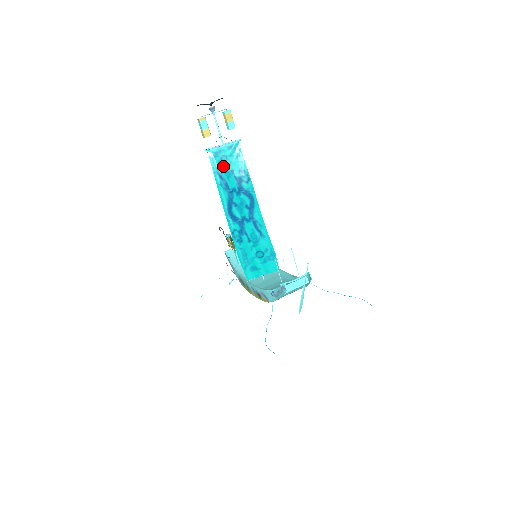
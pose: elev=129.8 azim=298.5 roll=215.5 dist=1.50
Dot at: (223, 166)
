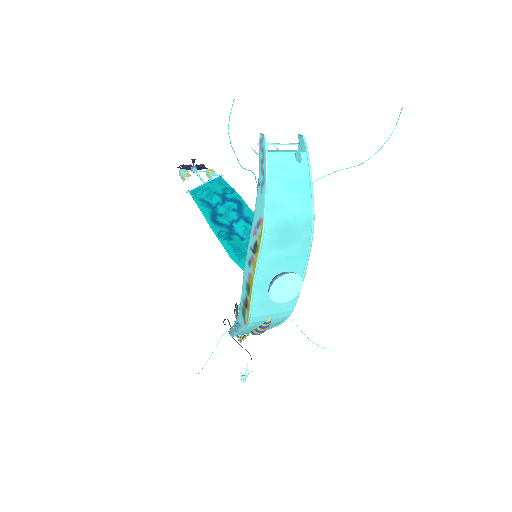
Dot at: (205, 194)
